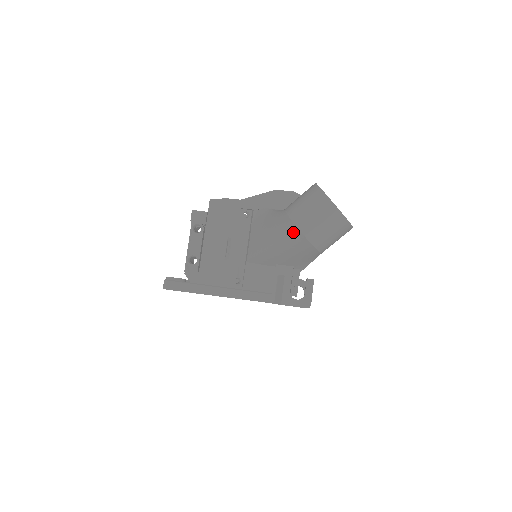
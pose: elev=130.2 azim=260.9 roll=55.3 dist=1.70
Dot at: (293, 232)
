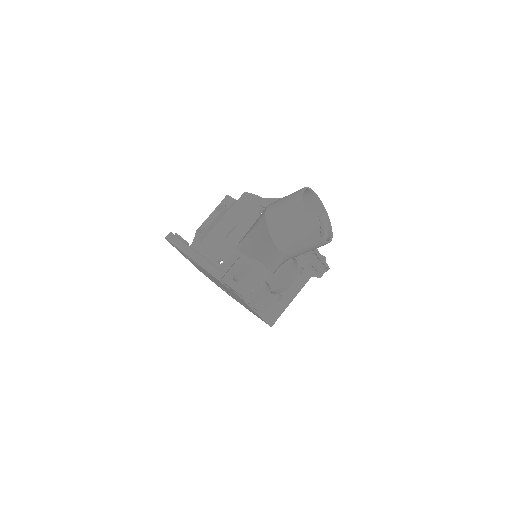
Dot at: (262, 218)
